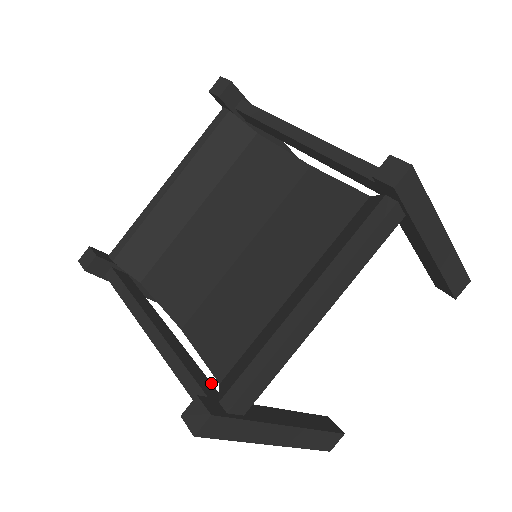
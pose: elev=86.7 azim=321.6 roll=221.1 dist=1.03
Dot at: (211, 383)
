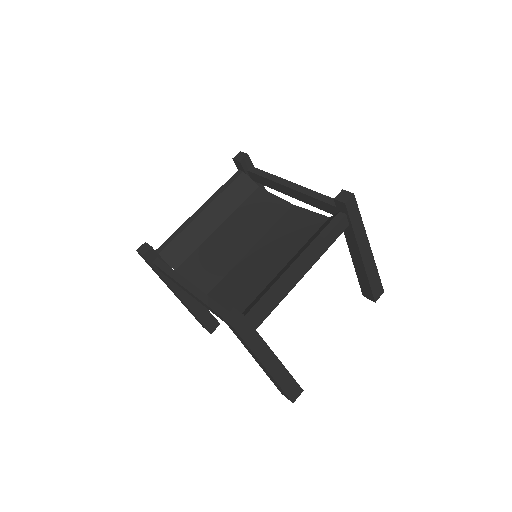
Dot at: occluded
